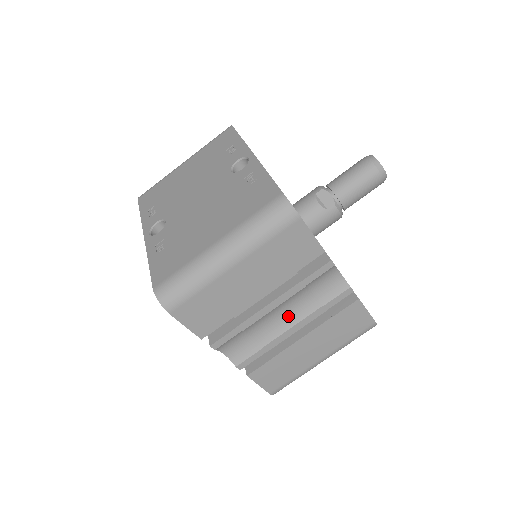
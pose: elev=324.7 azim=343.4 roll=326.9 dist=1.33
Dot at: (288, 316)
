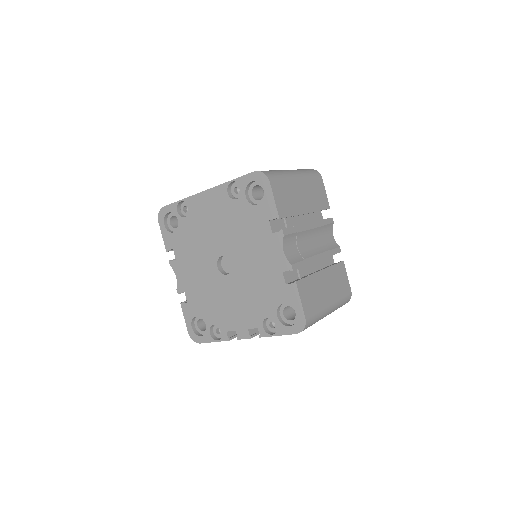
Dot at: (314, 247)
